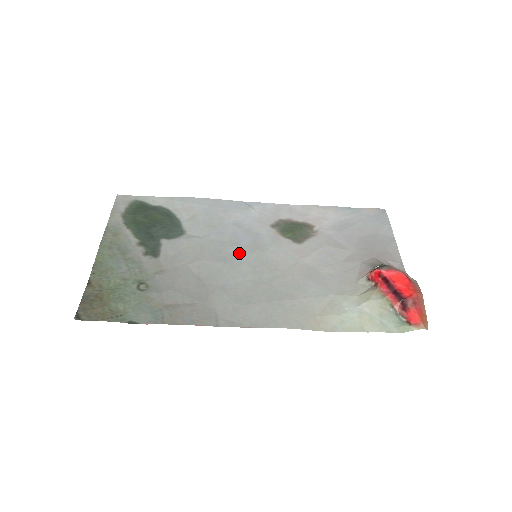
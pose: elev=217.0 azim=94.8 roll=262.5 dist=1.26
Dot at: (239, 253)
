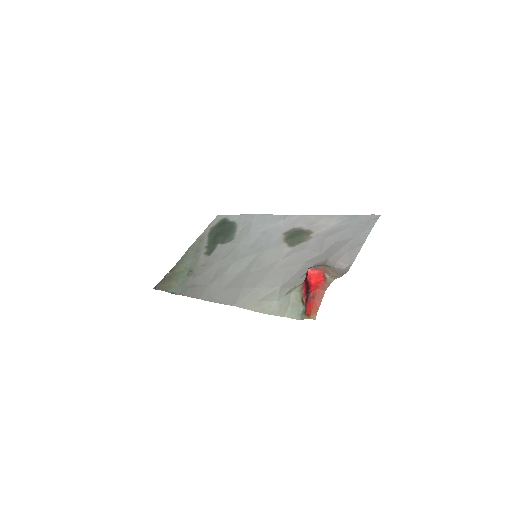
Dot at: (248, 254)
